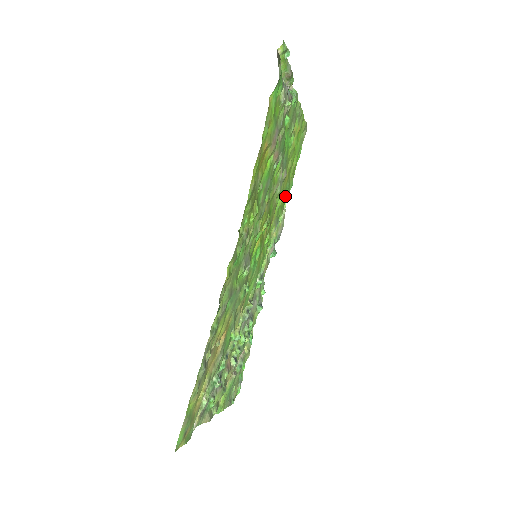
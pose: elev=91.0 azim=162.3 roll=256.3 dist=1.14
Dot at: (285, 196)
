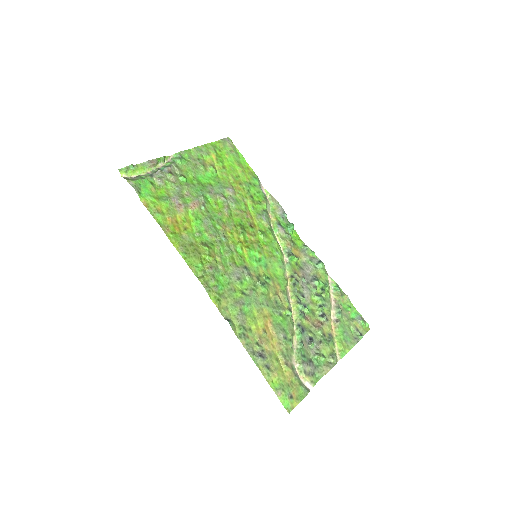
Dot at: (255, 193)
